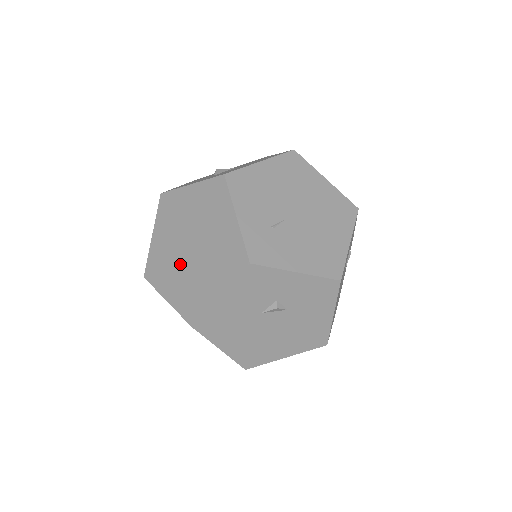
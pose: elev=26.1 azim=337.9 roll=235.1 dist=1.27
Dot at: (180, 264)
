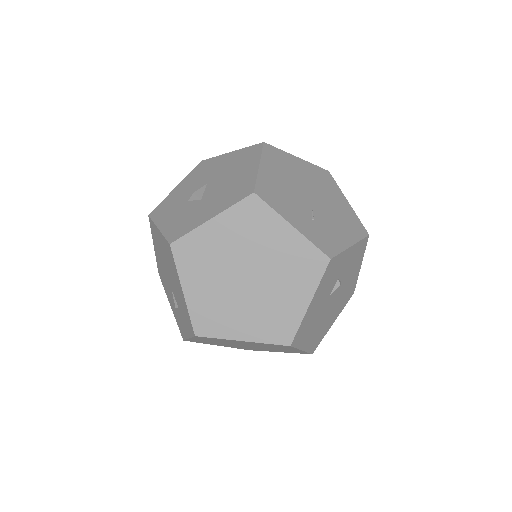
Dot at: (242, 299)
